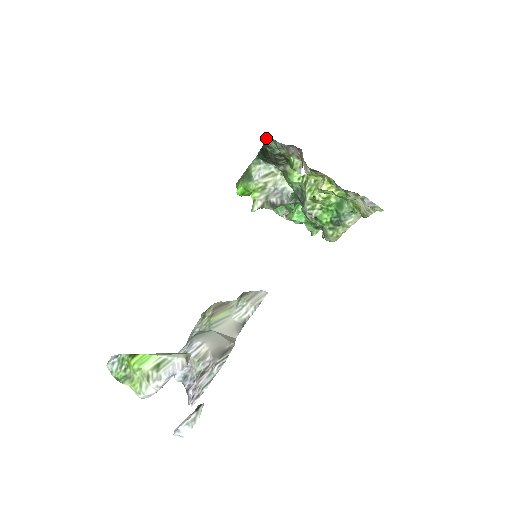
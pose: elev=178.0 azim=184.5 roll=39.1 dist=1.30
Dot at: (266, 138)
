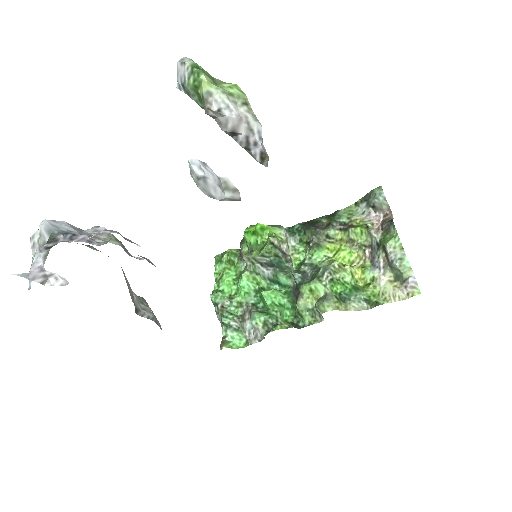
Dot at: (381, 187)
